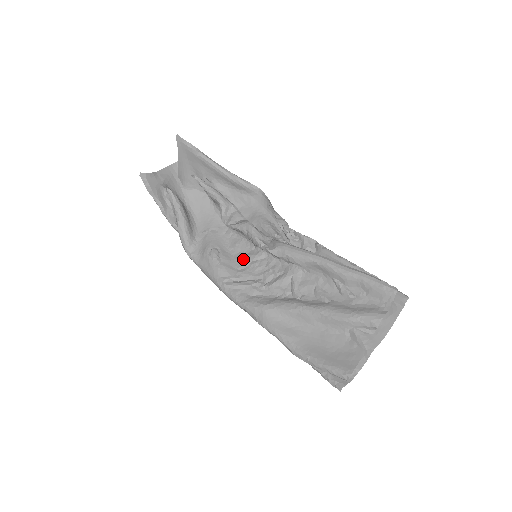
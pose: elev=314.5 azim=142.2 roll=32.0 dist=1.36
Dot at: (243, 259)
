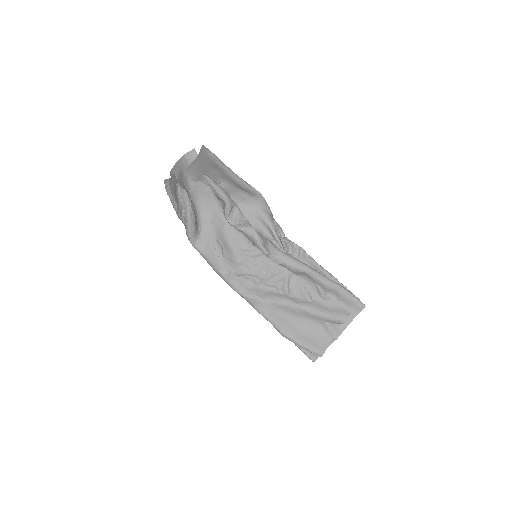
Dot at: (242, 254)
